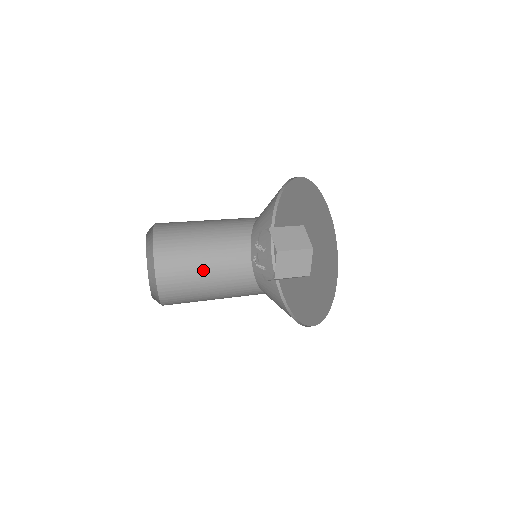
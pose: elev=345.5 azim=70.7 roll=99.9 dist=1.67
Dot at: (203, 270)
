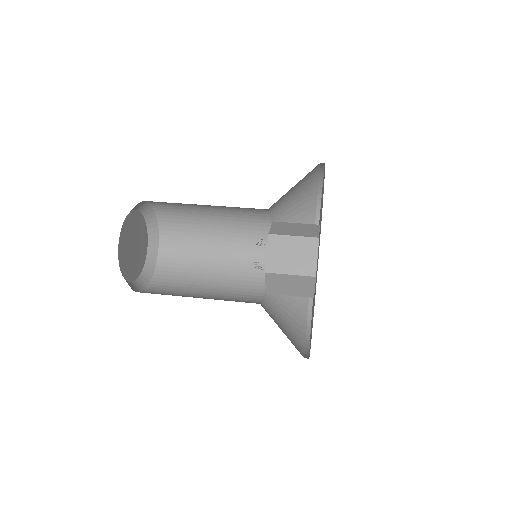
Dot at: (205, 283)
